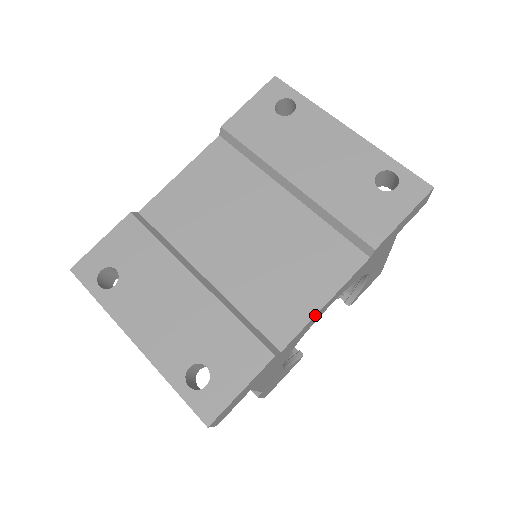
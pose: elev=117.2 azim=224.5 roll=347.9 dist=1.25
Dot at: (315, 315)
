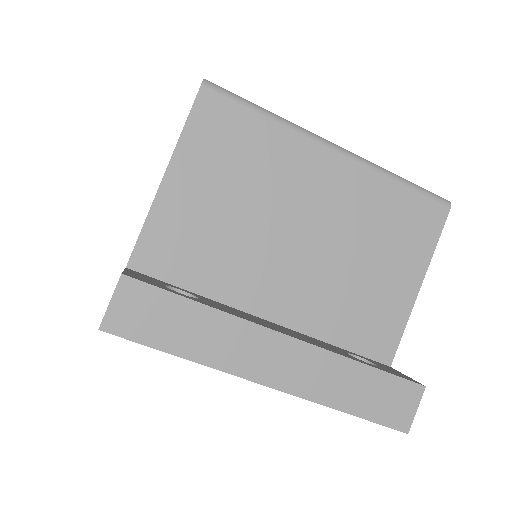
Dot at: occluded
